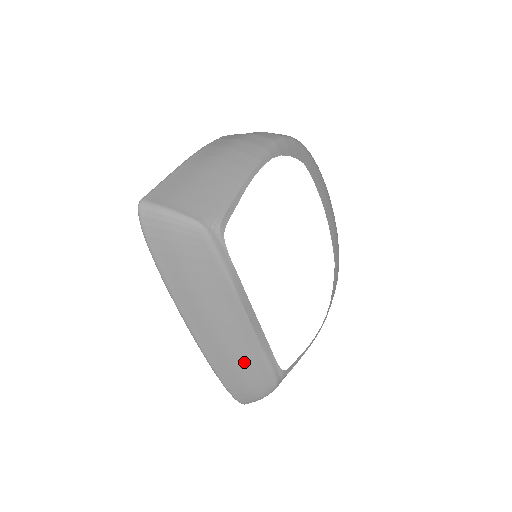
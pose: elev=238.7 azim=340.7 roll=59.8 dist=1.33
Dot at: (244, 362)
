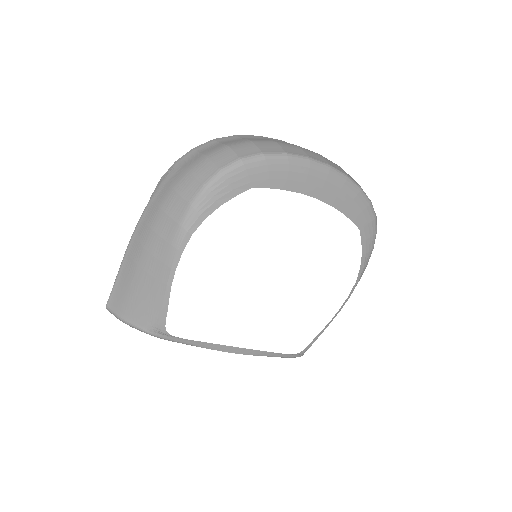
Dot at: occluded
